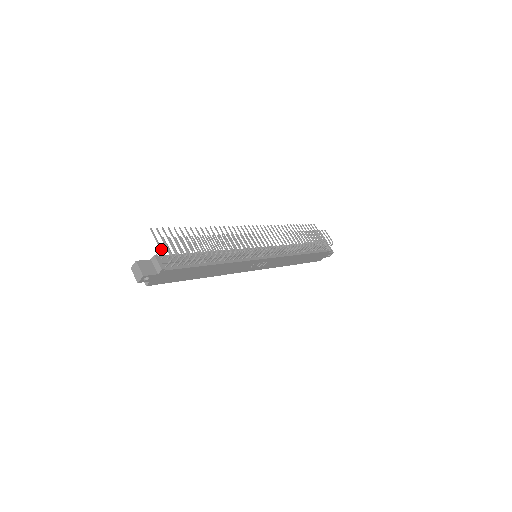
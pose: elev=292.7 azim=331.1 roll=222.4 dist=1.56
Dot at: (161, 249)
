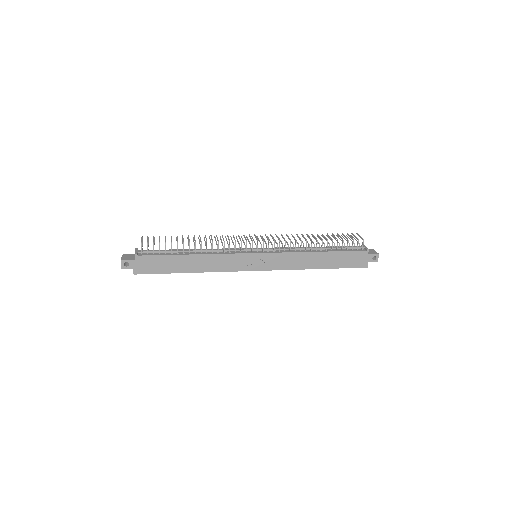
Dot at: (142, 245)
